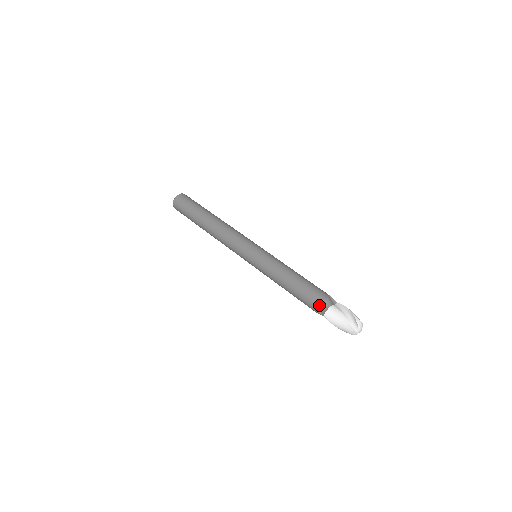
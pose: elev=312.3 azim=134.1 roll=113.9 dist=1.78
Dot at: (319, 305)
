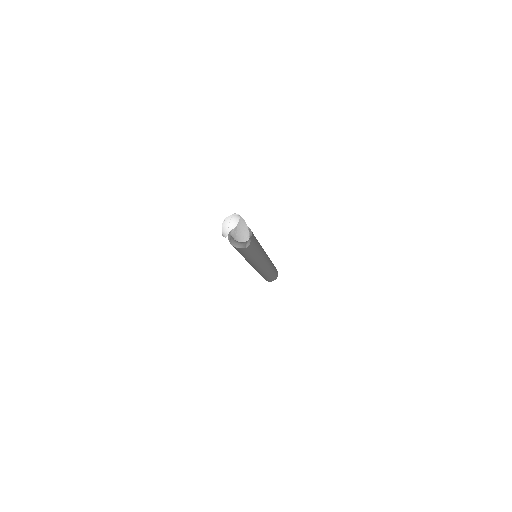
Dot at: occluded
